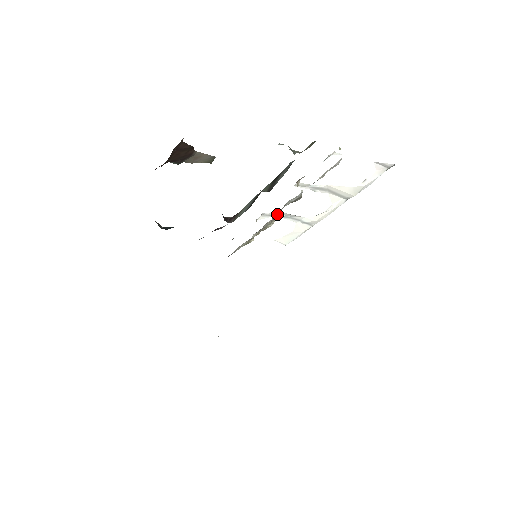
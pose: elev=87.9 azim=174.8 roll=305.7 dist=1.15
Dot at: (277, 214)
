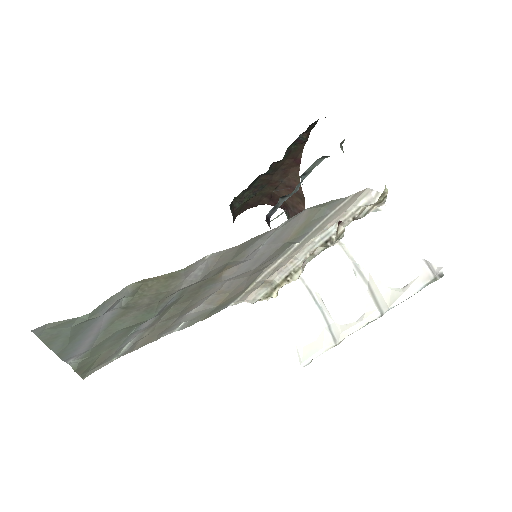
Dot at: (314, 293)
